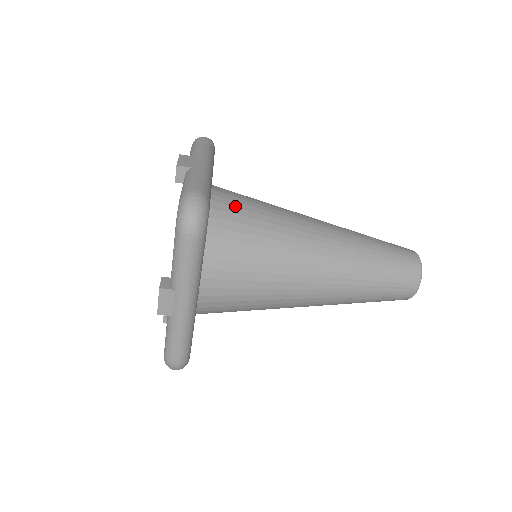
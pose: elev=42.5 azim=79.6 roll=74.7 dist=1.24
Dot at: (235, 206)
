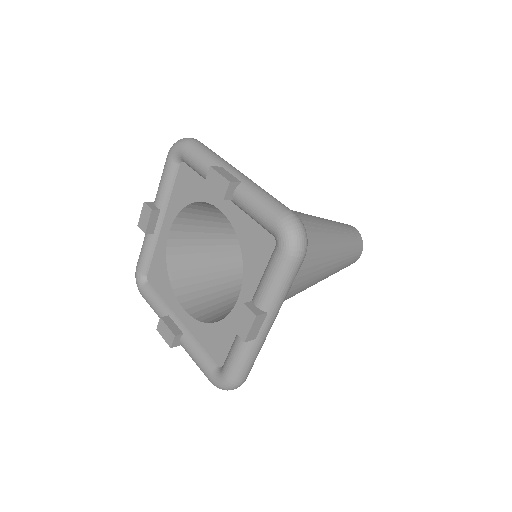
Dot at: occluded
